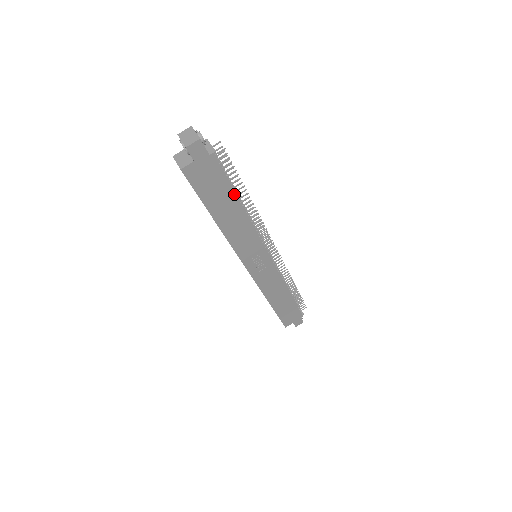
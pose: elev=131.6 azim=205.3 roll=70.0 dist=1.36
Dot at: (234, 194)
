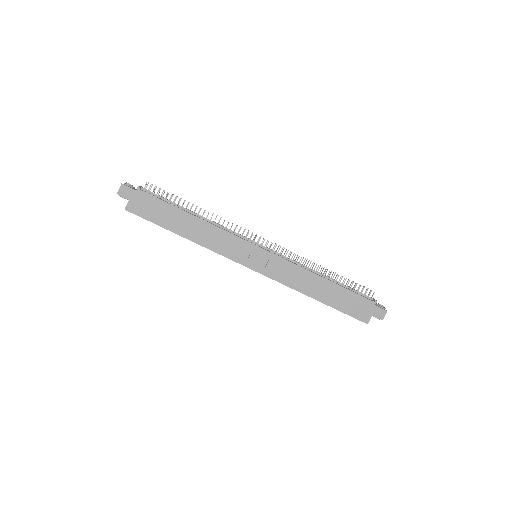
Dot at: (178, 209)
